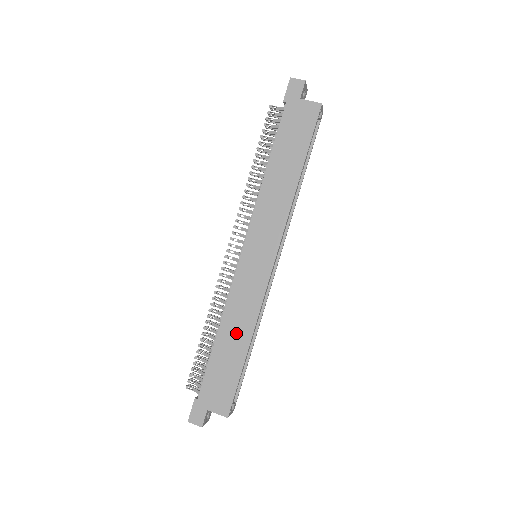
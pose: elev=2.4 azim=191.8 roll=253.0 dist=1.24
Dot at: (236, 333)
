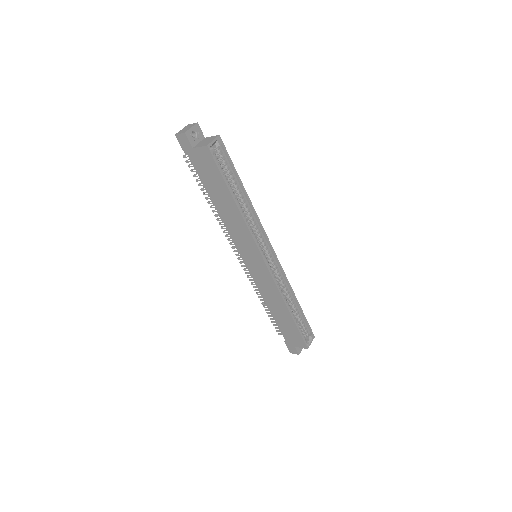
Dot at: (277, 307)
